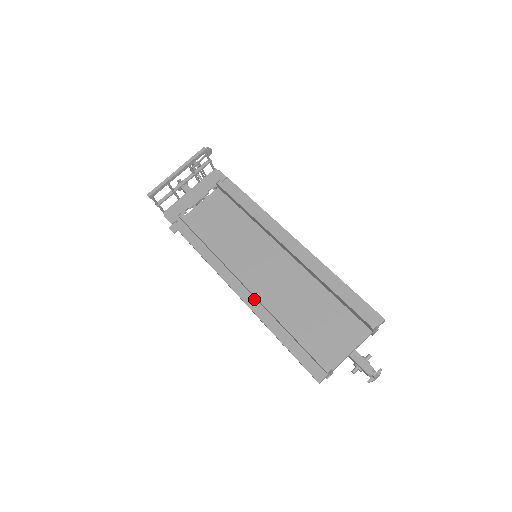
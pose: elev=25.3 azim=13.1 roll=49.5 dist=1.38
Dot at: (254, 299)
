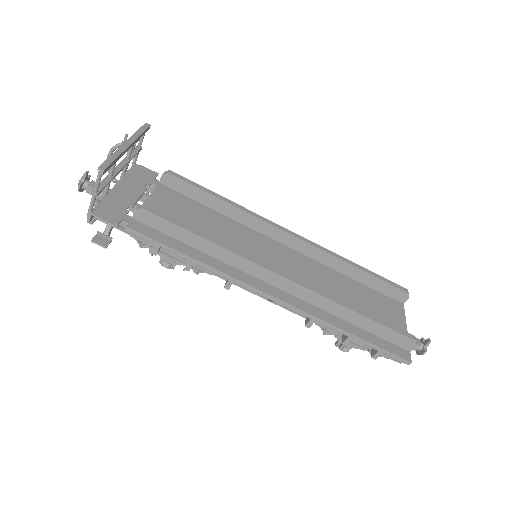
Dot at: (296, 298)
